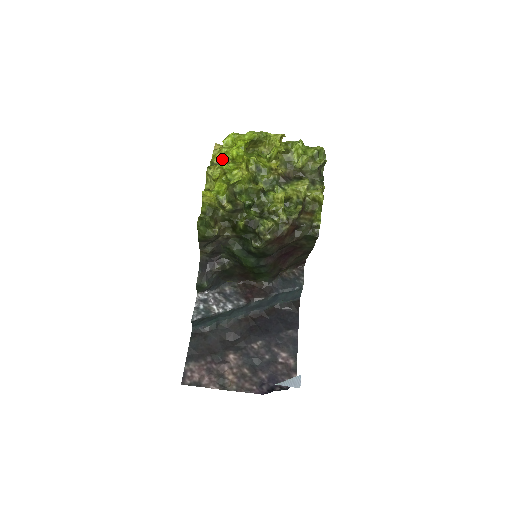
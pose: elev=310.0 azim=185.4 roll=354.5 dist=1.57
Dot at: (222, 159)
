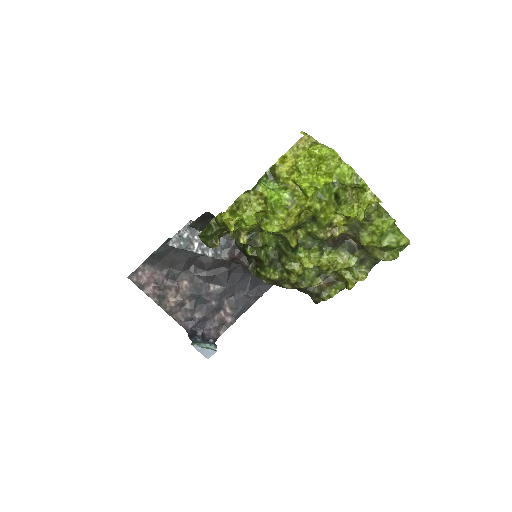
Dot at: (286, 176)
